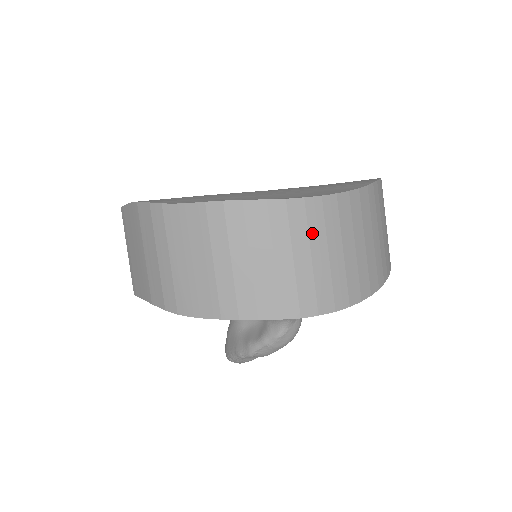
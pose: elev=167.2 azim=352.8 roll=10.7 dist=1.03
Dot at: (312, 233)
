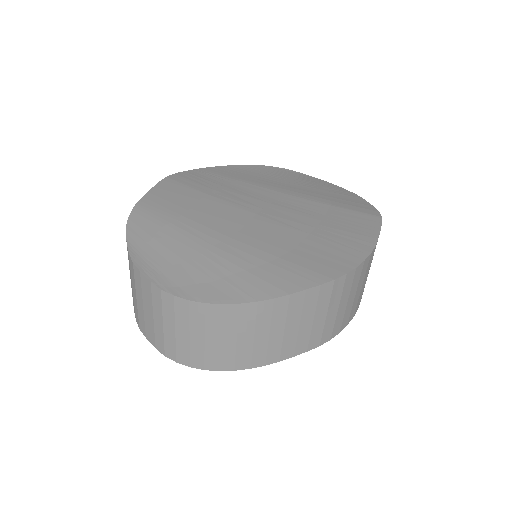
Dot at: (178, 318)
